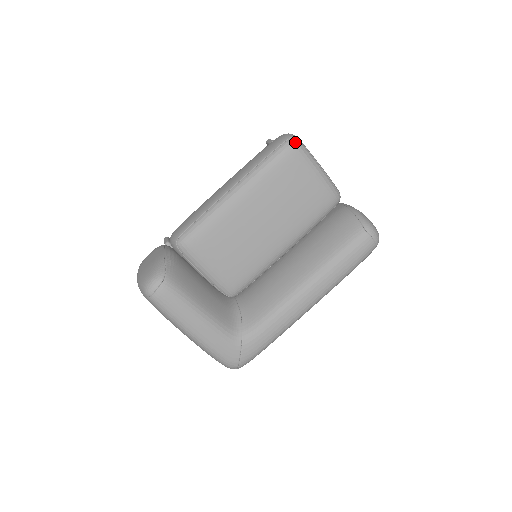
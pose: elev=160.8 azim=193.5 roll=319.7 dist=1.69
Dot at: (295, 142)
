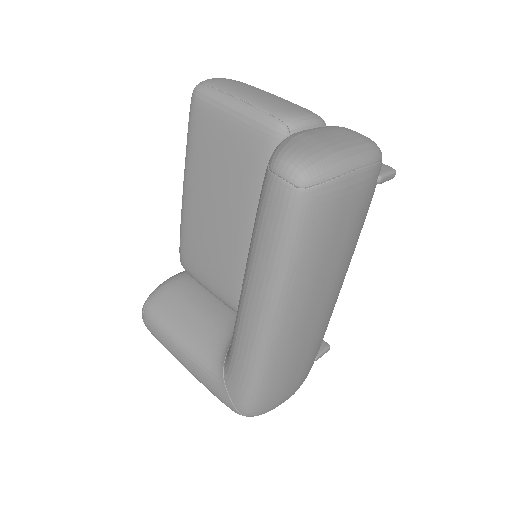
Dot at: (195, 91)
